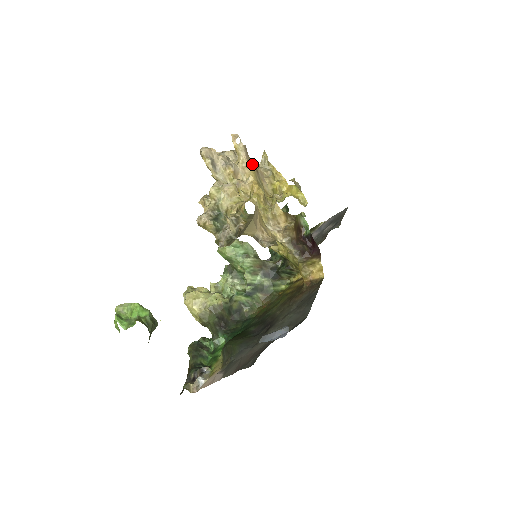
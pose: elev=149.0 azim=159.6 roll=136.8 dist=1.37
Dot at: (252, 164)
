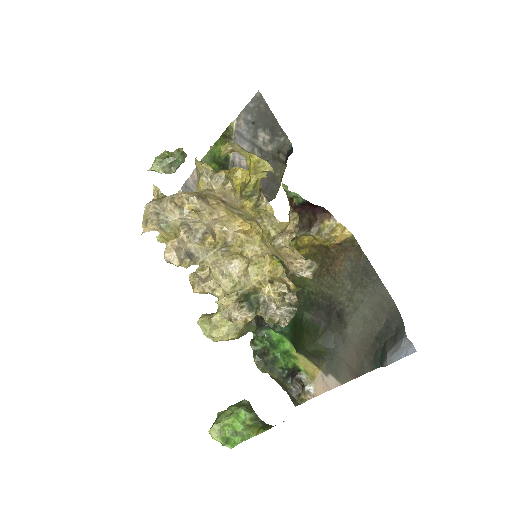
Dot at: (212, 200)
